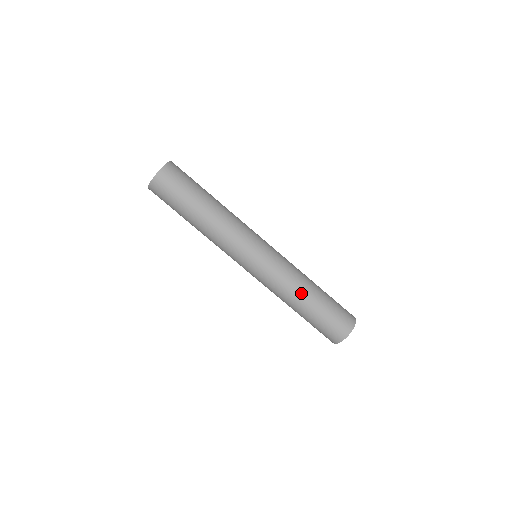
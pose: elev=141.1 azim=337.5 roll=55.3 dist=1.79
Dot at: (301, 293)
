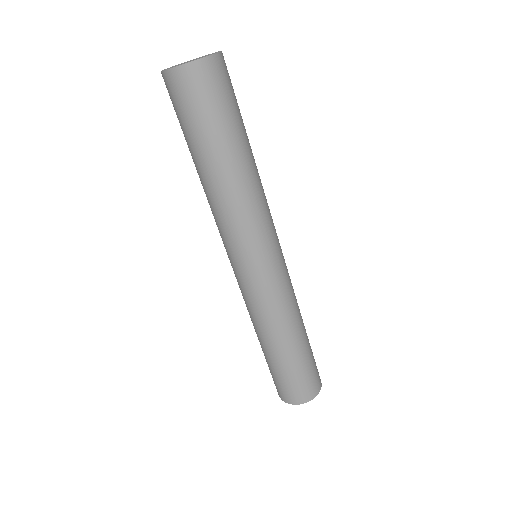
Dot at: (279, 337)
